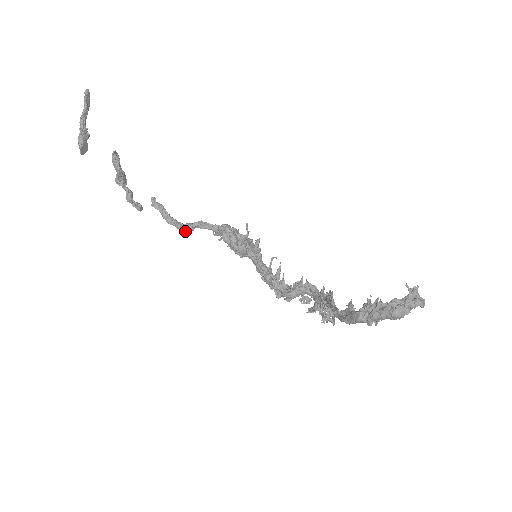
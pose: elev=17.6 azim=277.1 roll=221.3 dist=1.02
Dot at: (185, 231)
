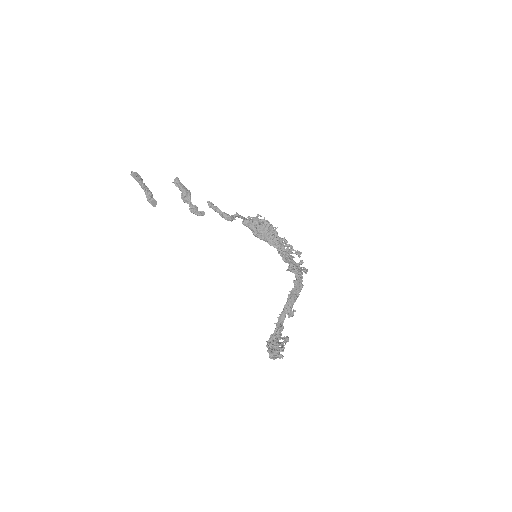
Dot at: (231, 221)
